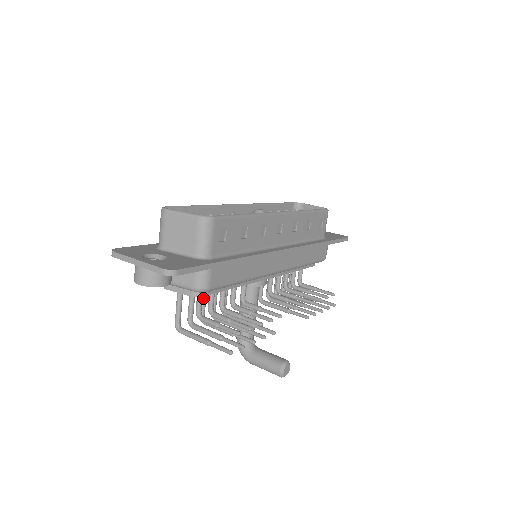
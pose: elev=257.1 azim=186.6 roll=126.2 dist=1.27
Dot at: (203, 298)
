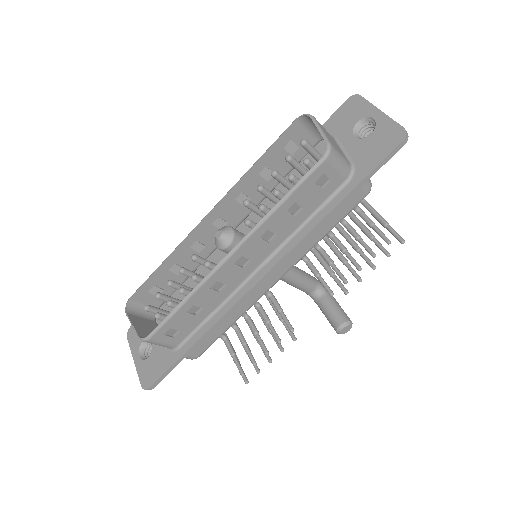
Dot at: occluded
